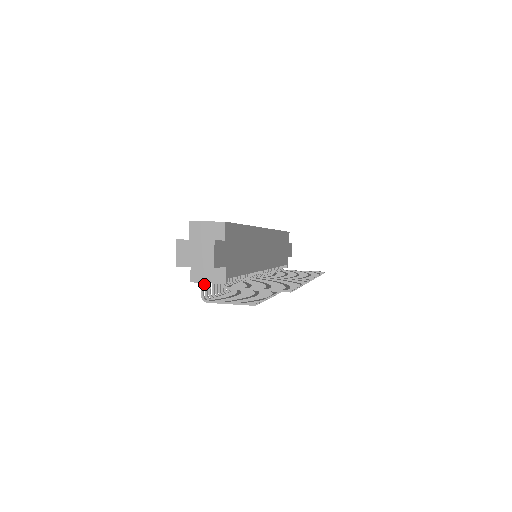
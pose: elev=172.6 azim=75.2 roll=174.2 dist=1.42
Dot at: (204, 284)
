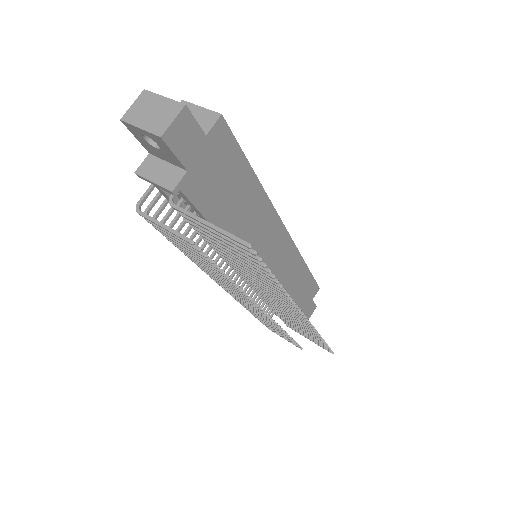
Dot at: occluded
